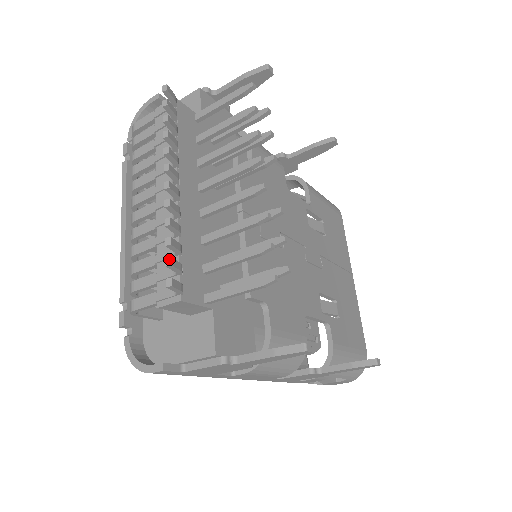
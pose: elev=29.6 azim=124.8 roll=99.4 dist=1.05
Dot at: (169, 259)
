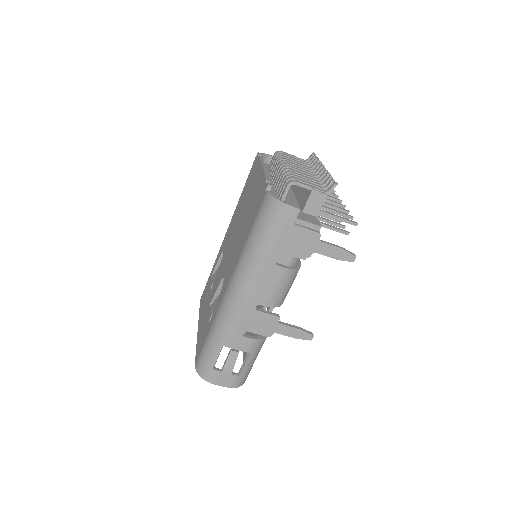
Dot at: occluded
